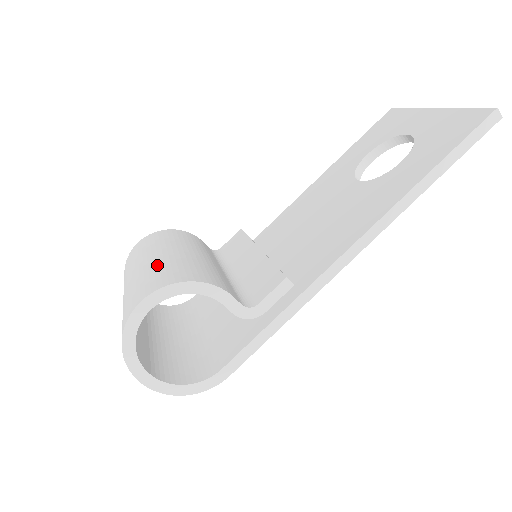
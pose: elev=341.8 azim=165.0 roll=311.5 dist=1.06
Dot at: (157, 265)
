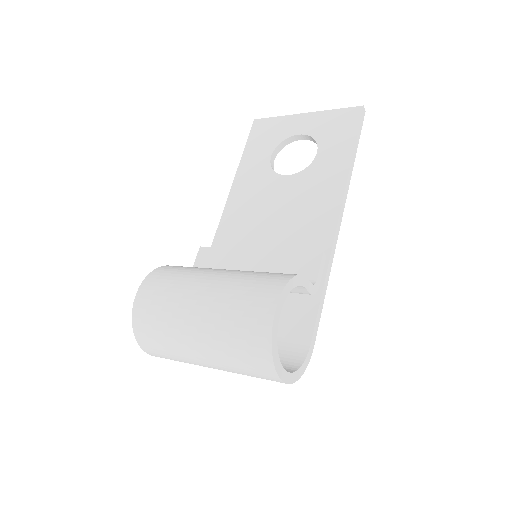
Dot at: (231, 286)
